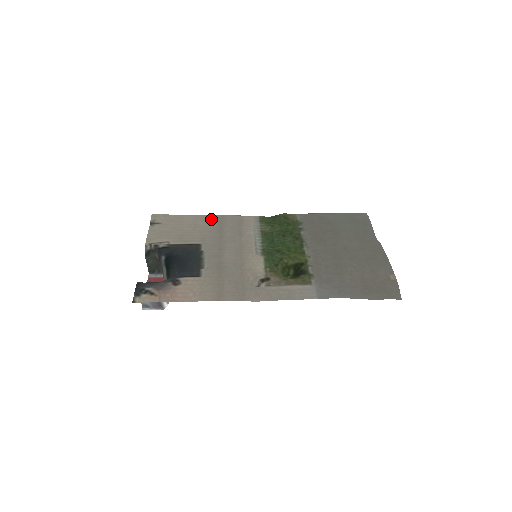
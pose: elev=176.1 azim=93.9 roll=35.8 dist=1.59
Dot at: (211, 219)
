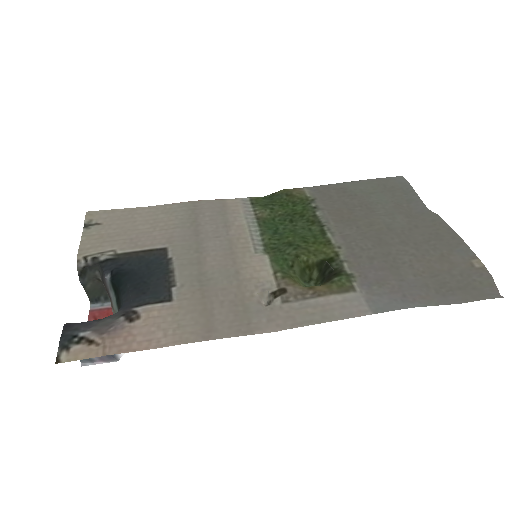
Dot at: (178, 209)
